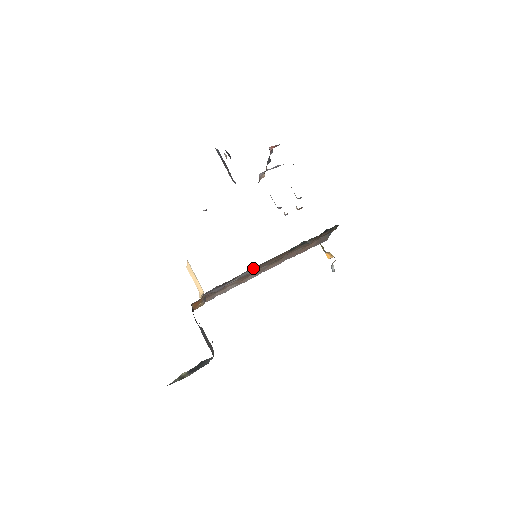
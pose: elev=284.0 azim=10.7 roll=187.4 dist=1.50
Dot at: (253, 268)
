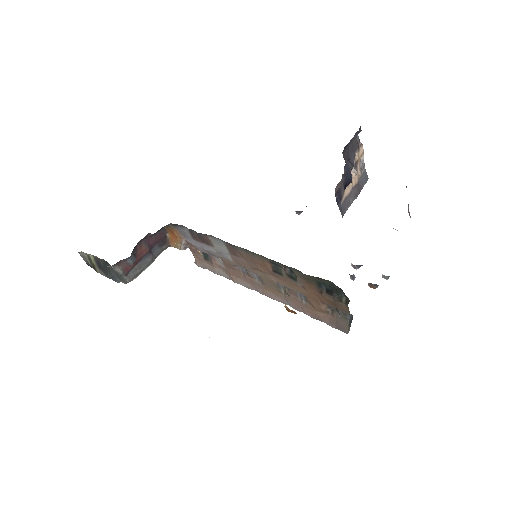
Dot at: (227, 246)
